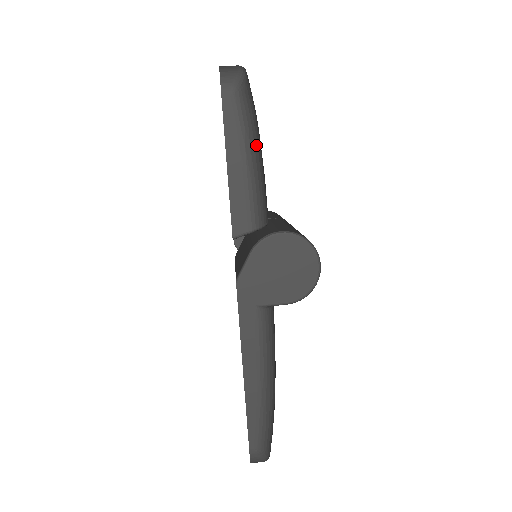
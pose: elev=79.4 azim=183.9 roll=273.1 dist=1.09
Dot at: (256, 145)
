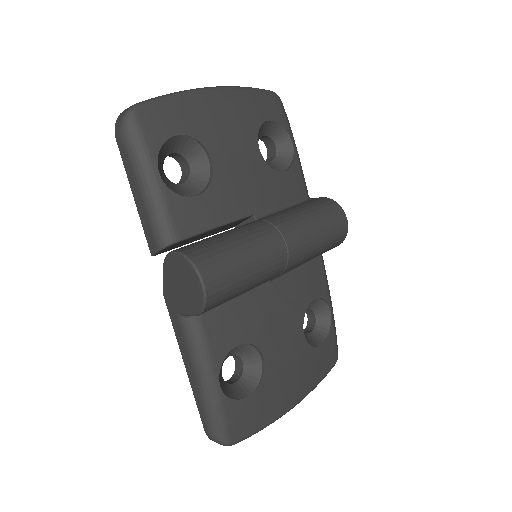
Dot at: (147, 175)
